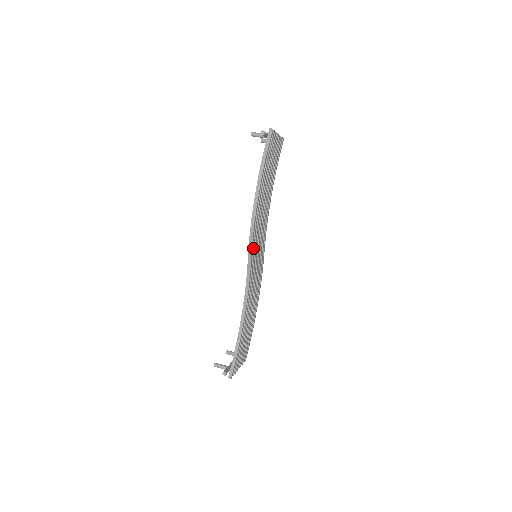
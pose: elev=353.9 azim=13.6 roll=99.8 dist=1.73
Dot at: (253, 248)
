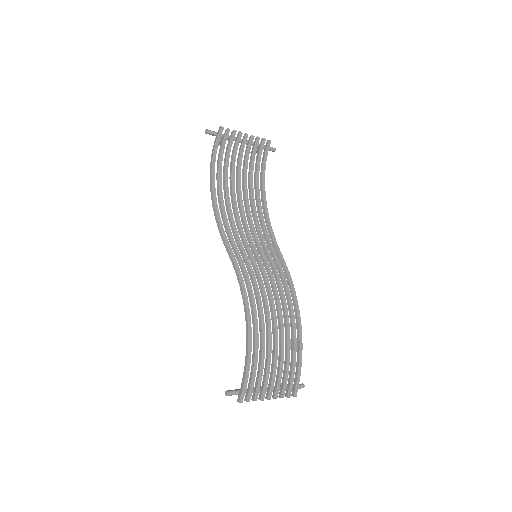
Dot at: (231, 241)
